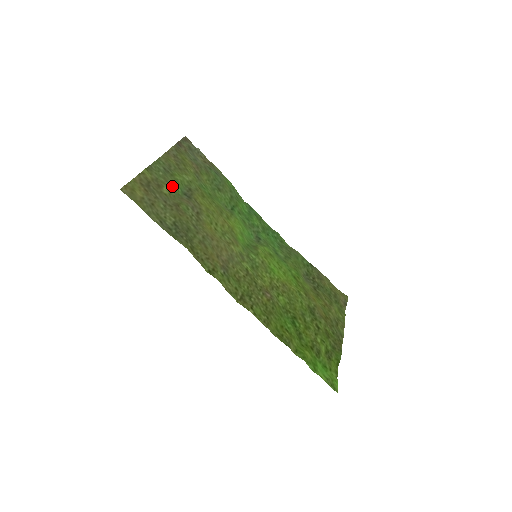
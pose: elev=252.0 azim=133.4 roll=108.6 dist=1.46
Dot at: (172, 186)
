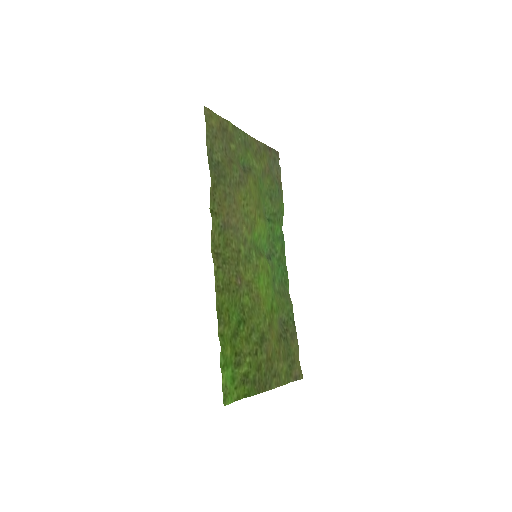
Dot at: (240, 152)
